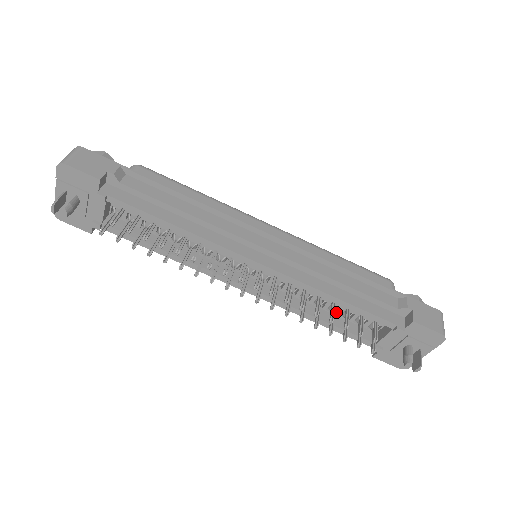
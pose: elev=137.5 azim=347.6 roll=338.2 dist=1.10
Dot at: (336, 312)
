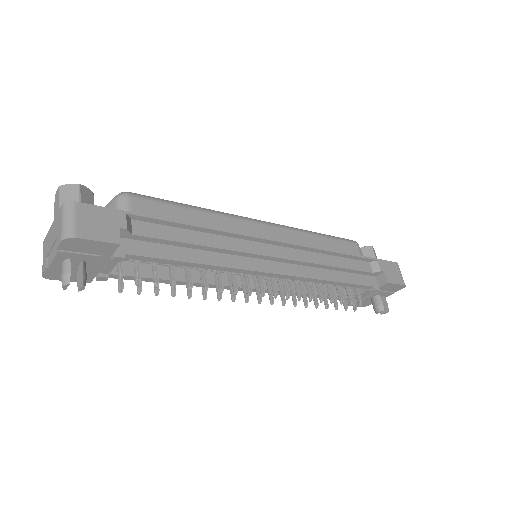
Dot at: occluded
